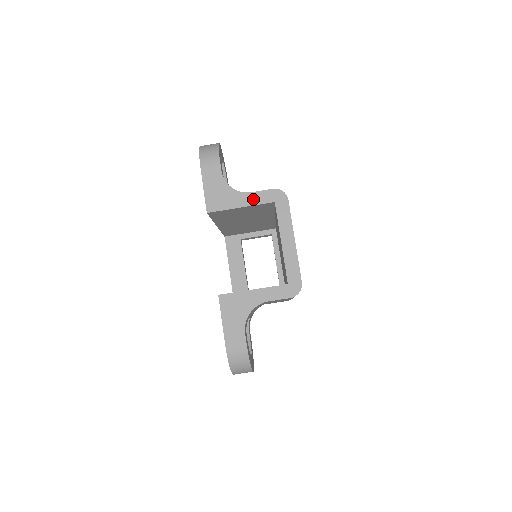
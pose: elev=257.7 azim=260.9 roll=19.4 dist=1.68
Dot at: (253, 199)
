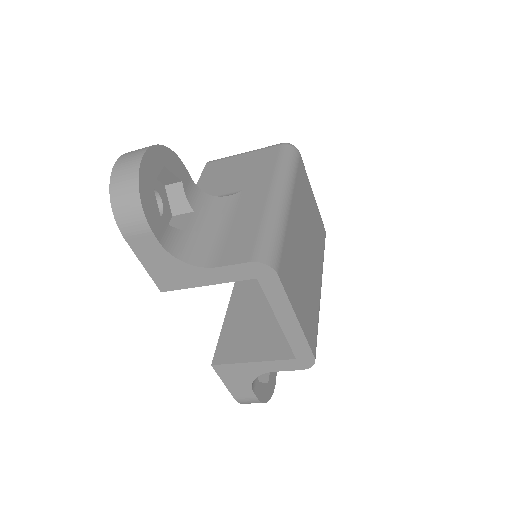
Dot at: (222, 276)
